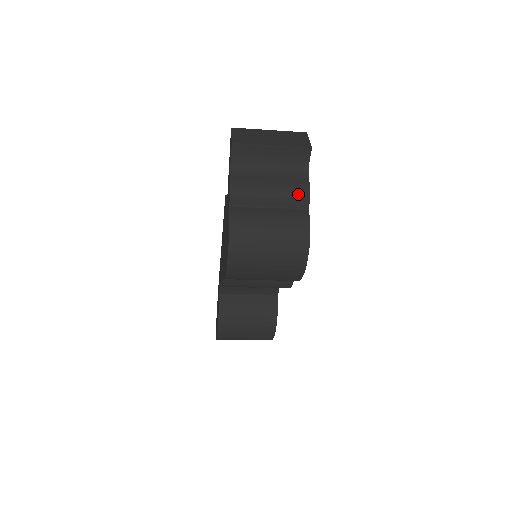
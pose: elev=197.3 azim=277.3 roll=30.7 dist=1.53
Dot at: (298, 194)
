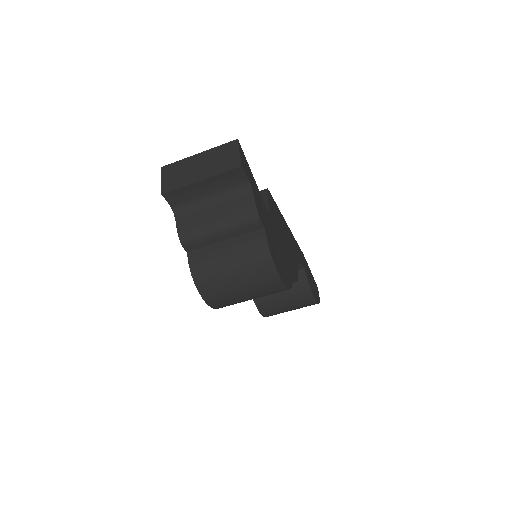
Dot at: (246, 220)
